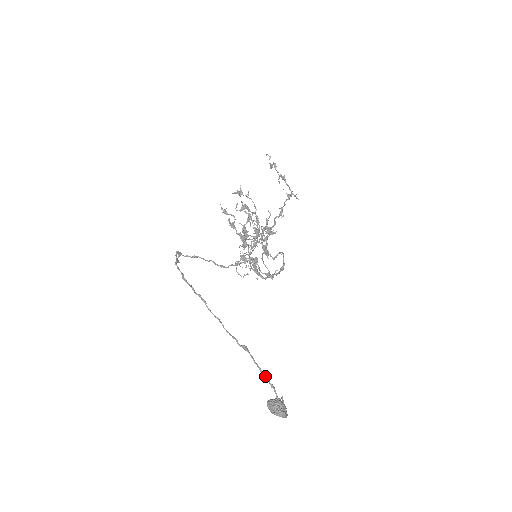
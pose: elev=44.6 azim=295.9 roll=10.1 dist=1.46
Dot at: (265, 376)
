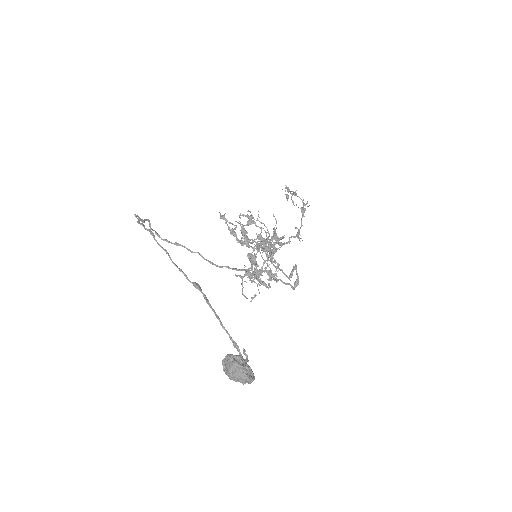
Dot at: (222, 324)
